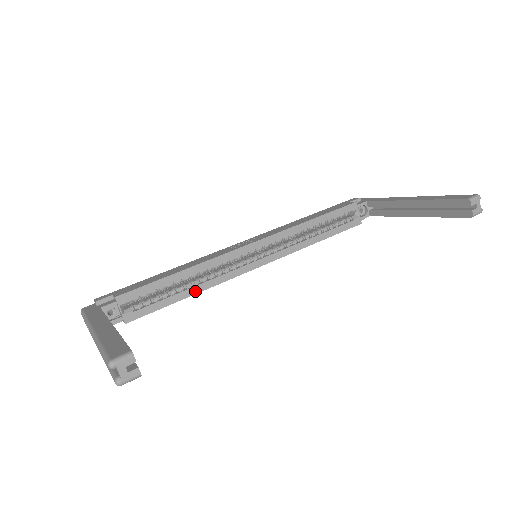
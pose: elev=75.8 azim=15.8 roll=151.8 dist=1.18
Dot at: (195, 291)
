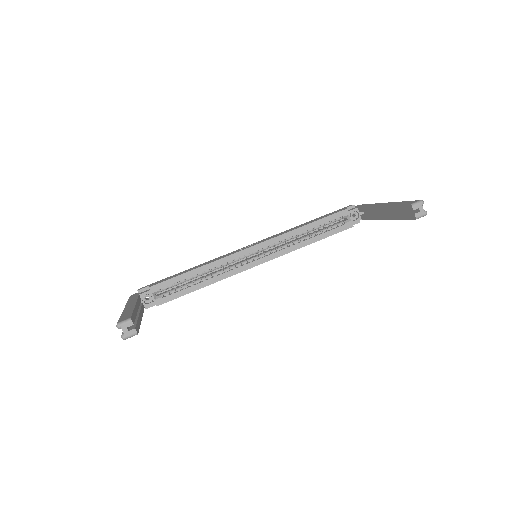
Dot at: (208, 283)
